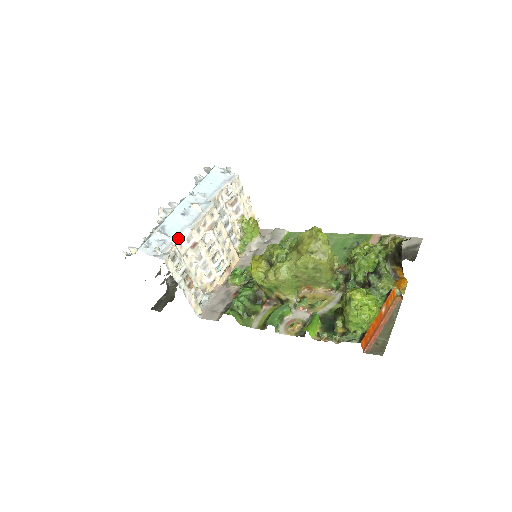
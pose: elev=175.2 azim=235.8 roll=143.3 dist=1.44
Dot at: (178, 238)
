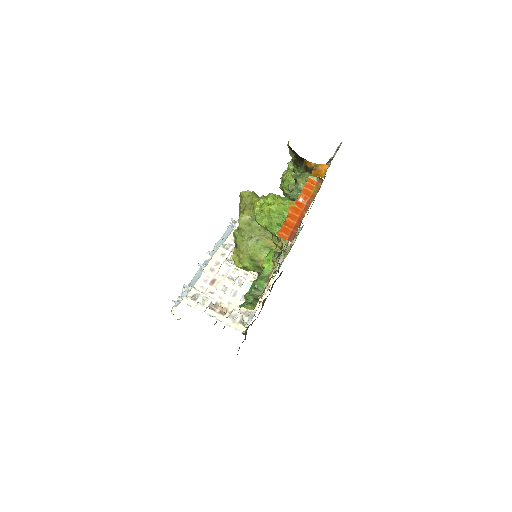
Dot at: (195, 283)
